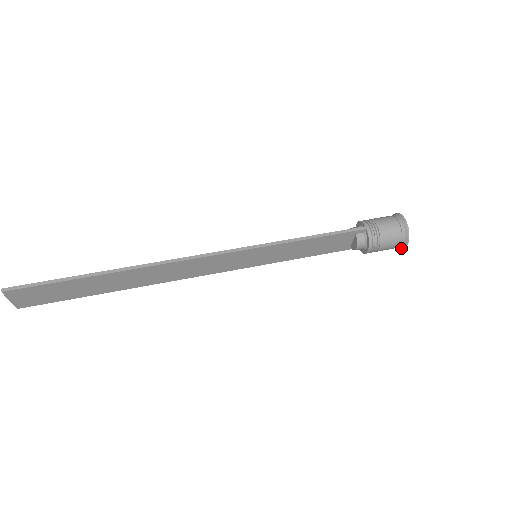
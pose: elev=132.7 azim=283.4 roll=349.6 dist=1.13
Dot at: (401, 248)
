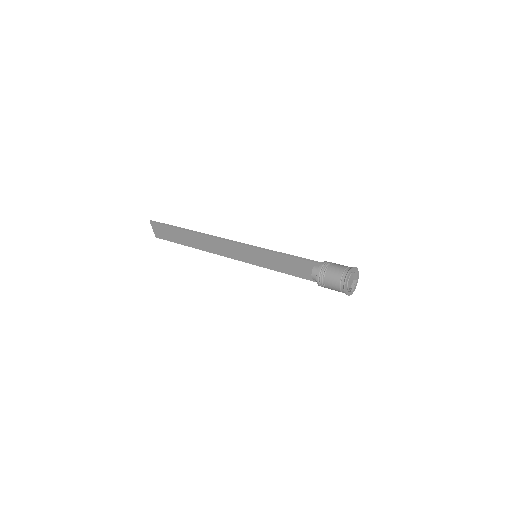
Dot at: occluded
